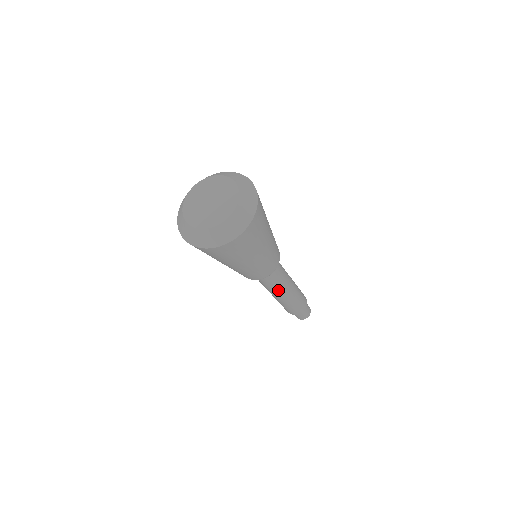
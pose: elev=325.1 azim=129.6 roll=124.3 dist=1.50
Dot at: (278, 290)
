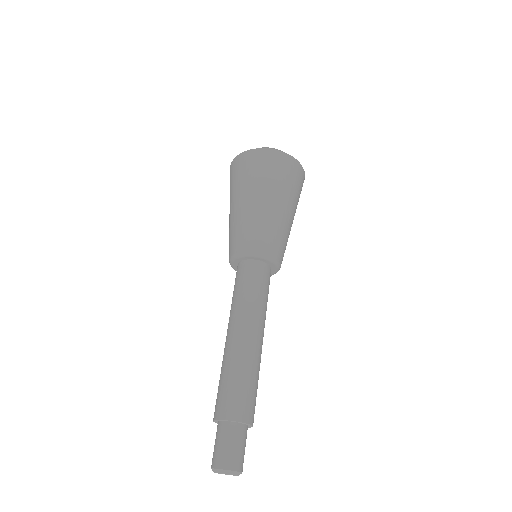
Dot at: (249, 313)
